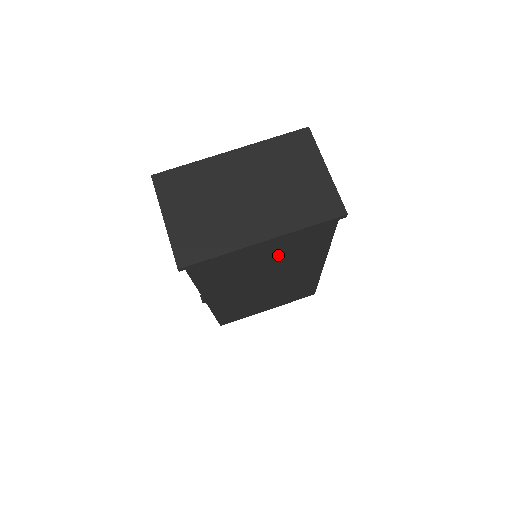
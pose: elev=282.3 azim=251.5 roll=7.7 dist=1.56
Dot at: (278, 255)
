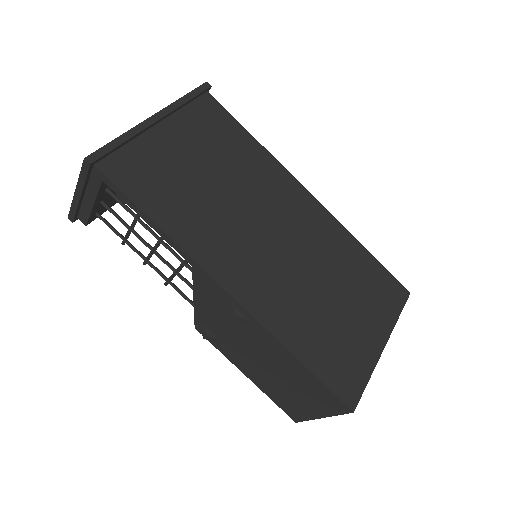
Dot at: (214, 161)
